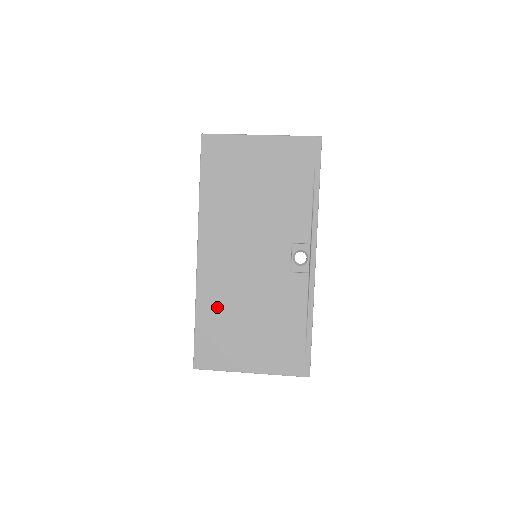
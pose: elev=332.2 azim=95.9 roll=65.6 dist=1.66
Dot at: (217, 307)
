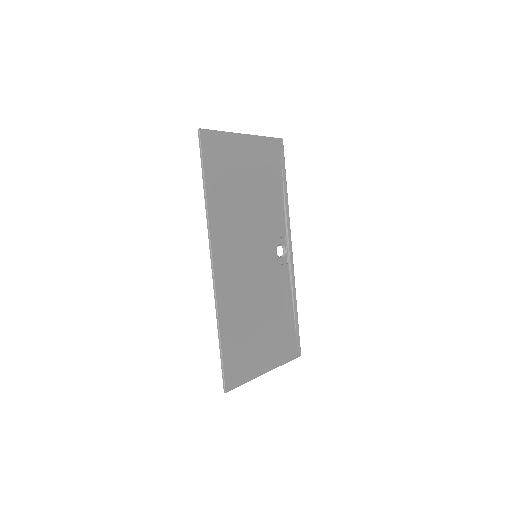
Dot at: (235, 317)
